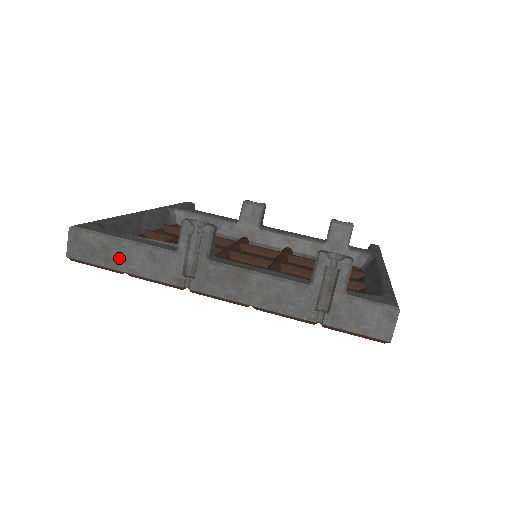
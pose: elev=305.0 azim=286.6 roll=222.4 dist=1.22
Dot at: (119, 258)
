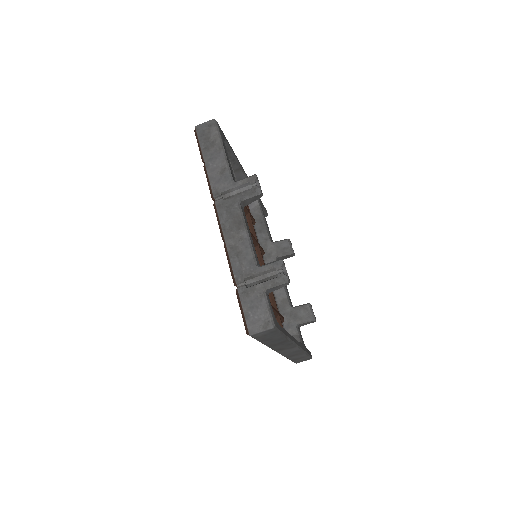
Dot at: (211, 154)
